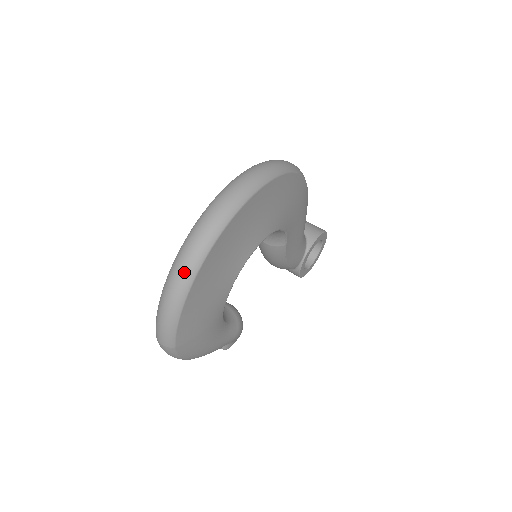
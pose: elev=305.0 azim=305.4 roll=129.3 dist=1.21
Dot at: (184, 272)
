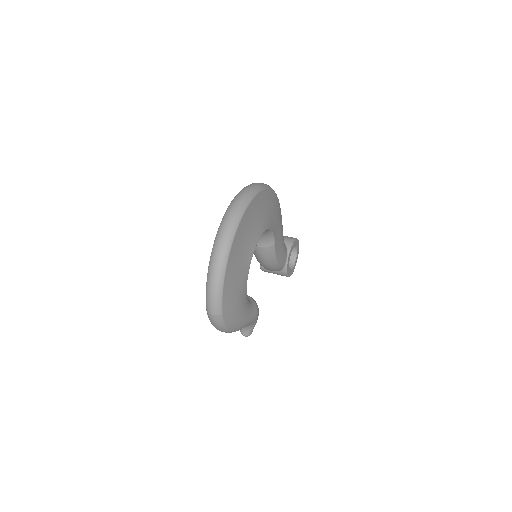
Dot at: (221, 255)
